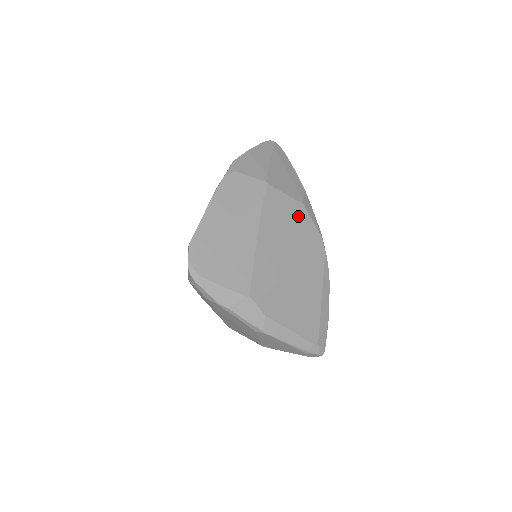
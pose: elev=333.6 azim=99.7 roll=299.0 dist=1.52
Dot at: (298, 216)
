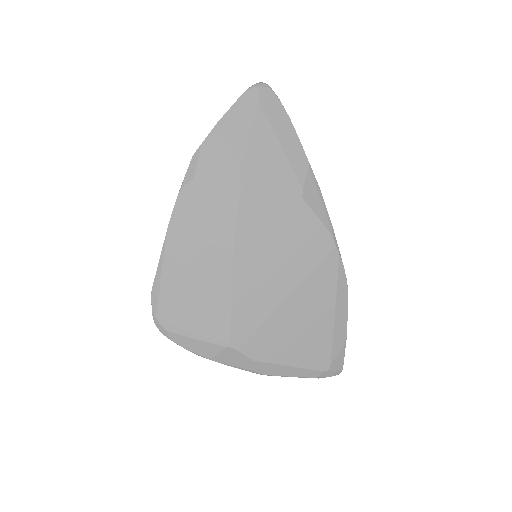
Dot at: (294, 219)
